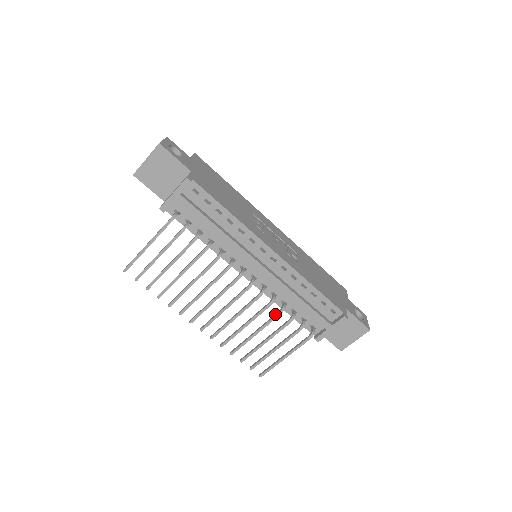
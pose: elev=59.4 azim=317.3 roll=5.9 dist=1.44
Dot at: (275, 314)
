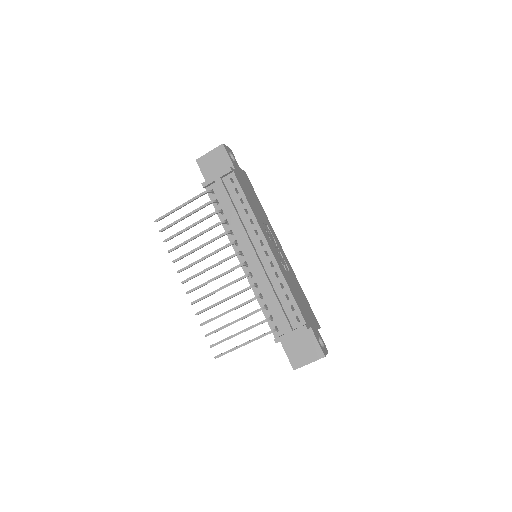
Dot at: (250, 299)
